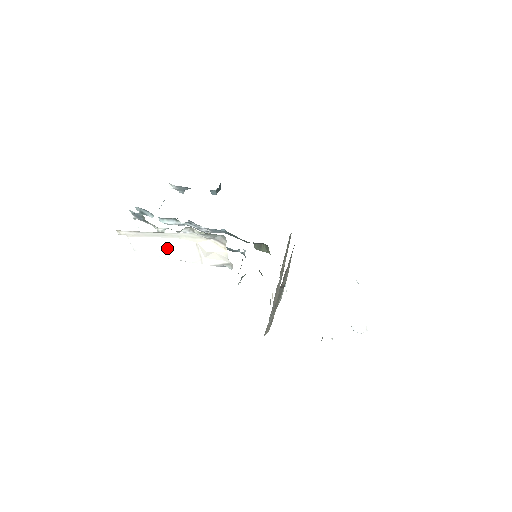
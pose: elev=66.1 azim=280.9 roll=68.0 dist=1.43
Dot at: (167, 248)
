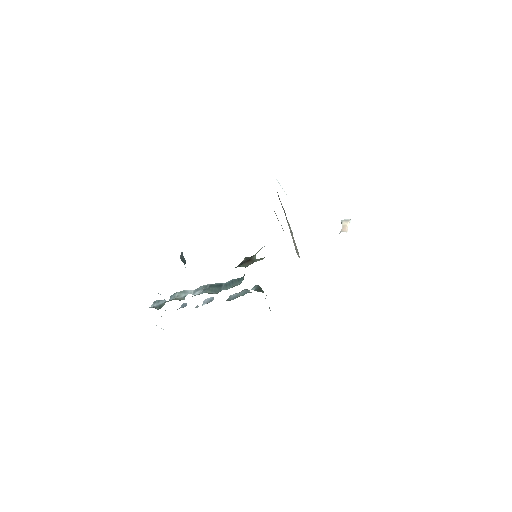
Dot at: occluded
